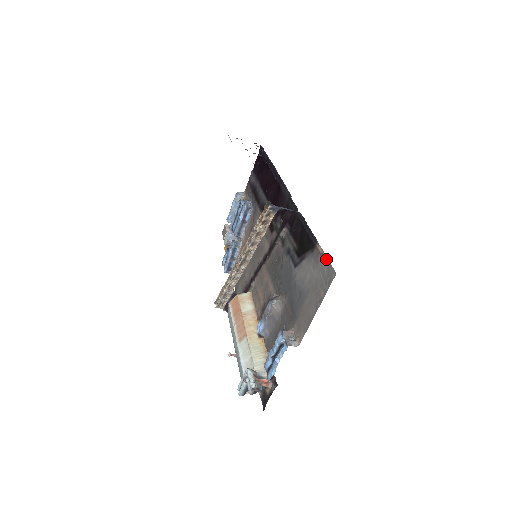
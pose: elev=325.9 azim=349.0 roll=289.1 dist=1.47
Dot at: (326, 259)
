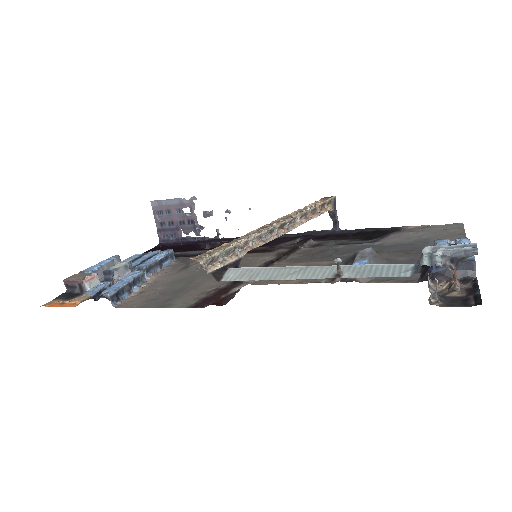
Dot at: (433, 225)
